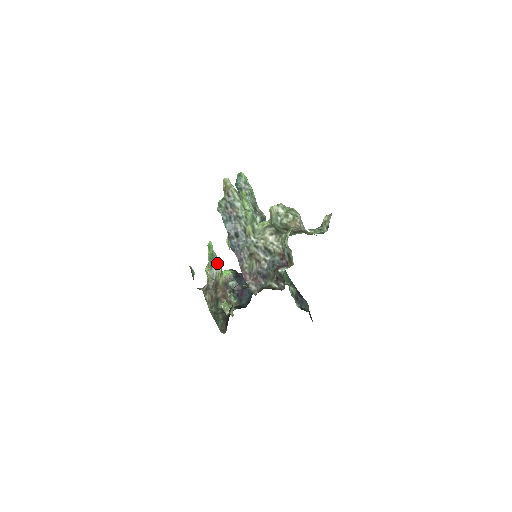
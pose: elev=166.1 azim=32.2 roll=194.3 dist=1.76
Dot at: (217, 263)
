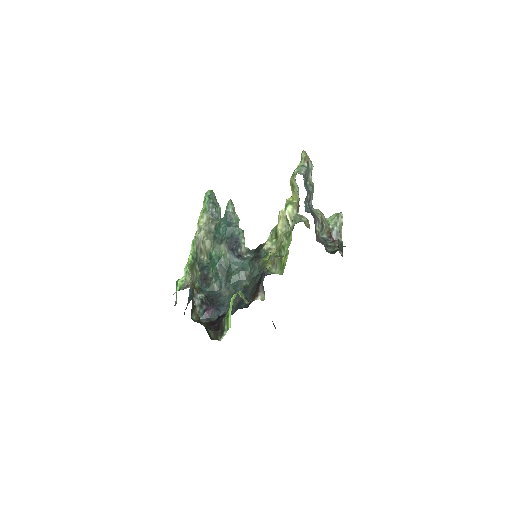
Dot at: (196, 265)
